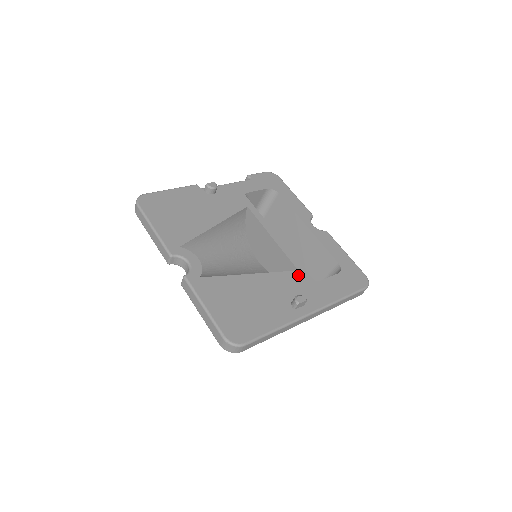
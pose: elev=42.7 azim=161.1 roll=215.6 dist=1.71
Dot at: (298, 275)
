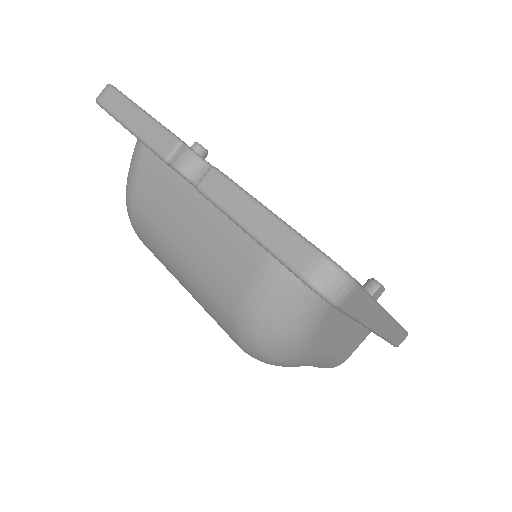
Dot at: occluded
